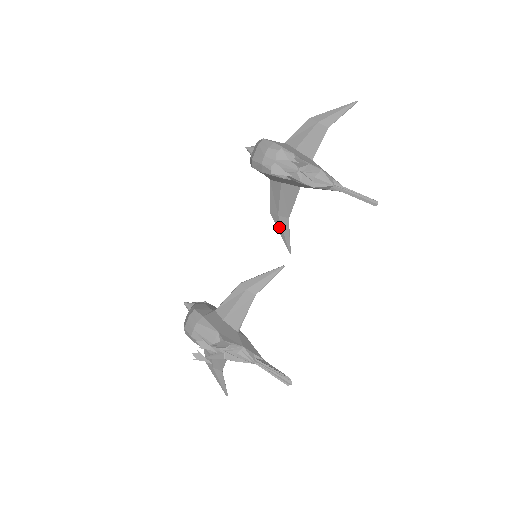
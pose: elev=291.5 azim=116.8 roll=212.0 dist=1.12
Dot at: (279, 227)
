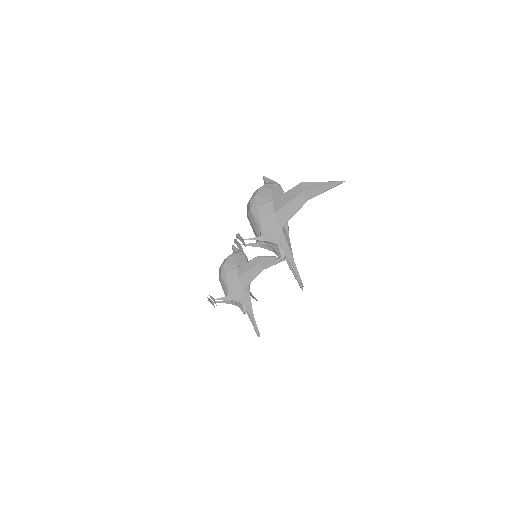
Dot at: occluded
